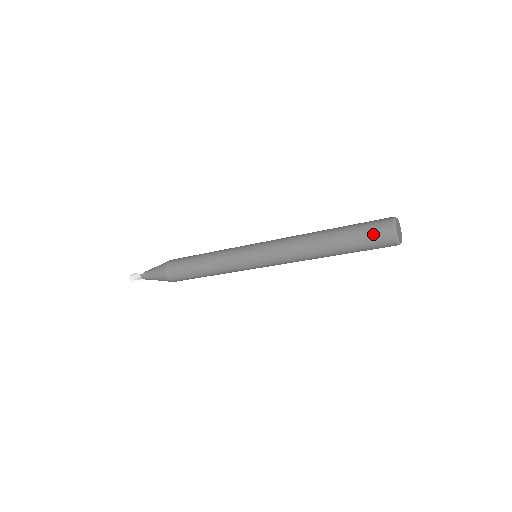
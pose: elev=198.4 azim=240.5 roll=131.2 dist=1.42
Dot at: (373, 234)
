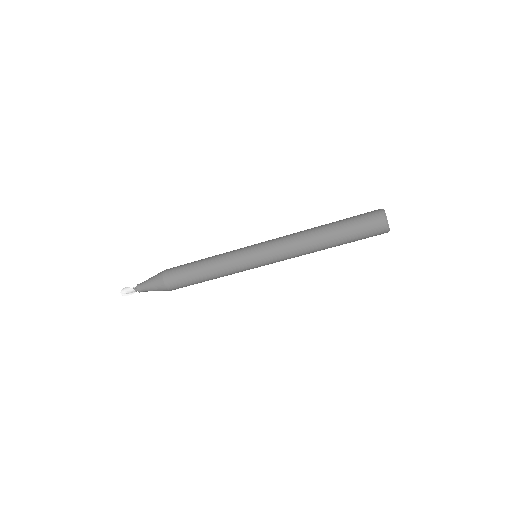
Dot at: (368, 226)
